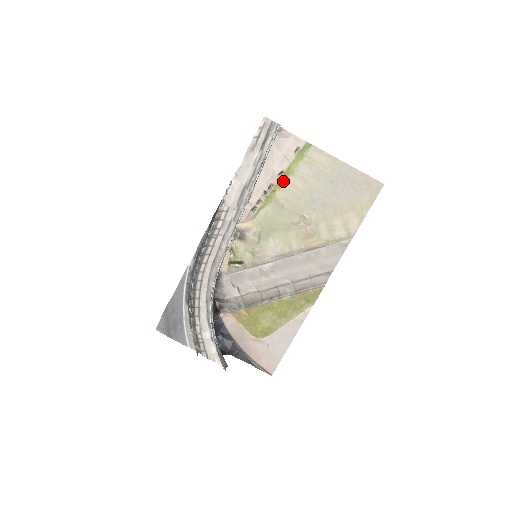
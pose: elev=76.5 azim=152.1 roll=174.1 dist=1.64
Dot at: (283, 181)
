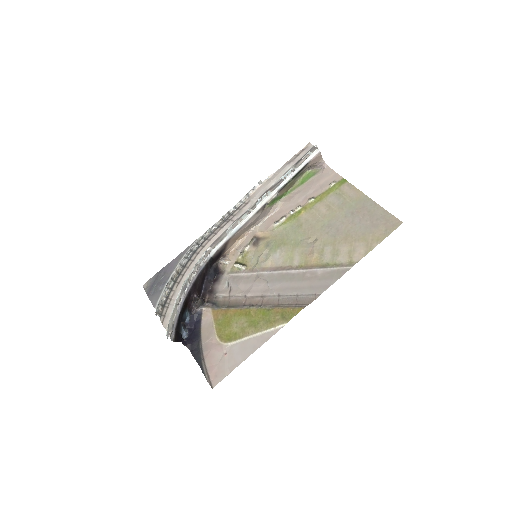
Dot at: (311, 205)
